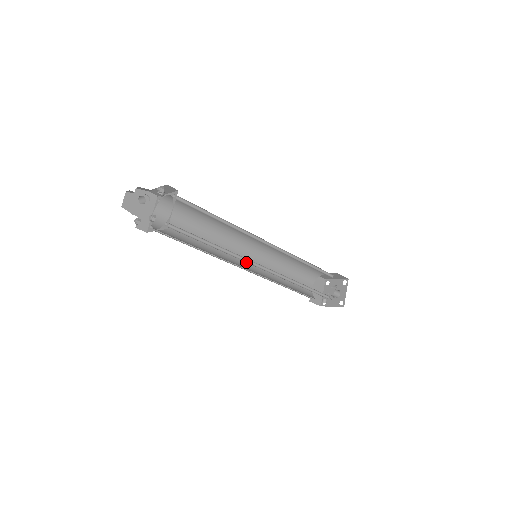
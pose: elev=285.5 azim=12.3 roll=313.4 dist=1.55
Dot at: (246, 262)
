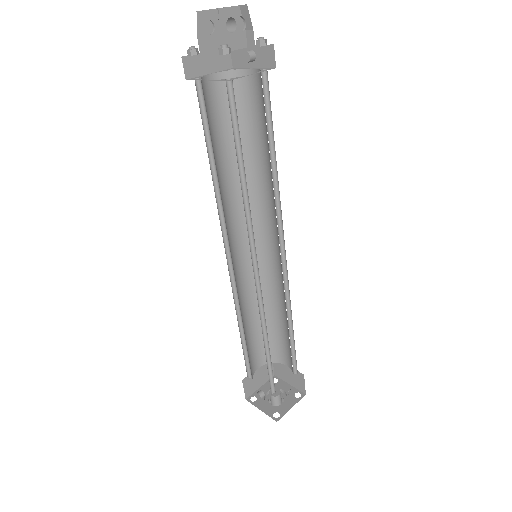
Dot at: (235, 255)
